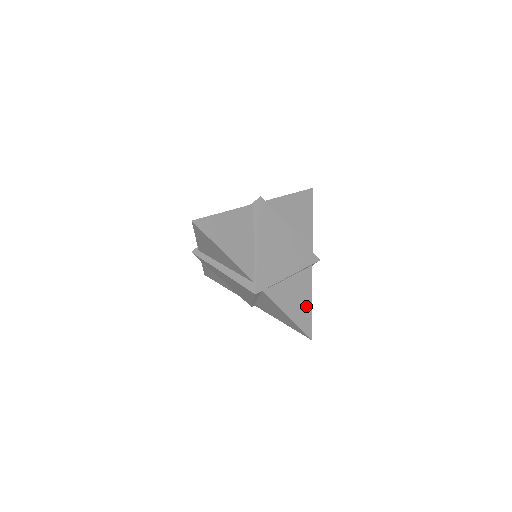
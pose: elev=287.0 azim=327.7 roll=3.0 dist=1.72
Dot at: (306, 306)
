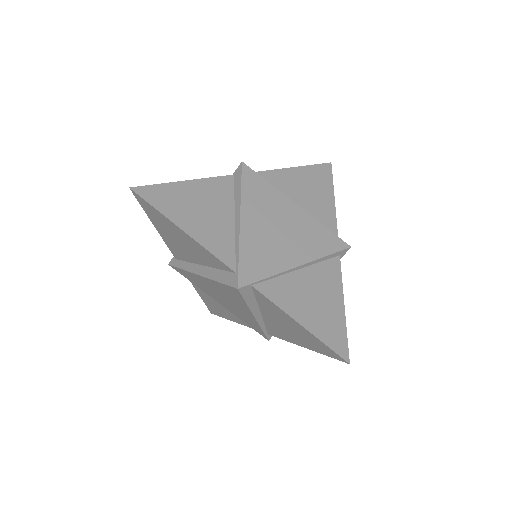
Dot at: (334, 312)
